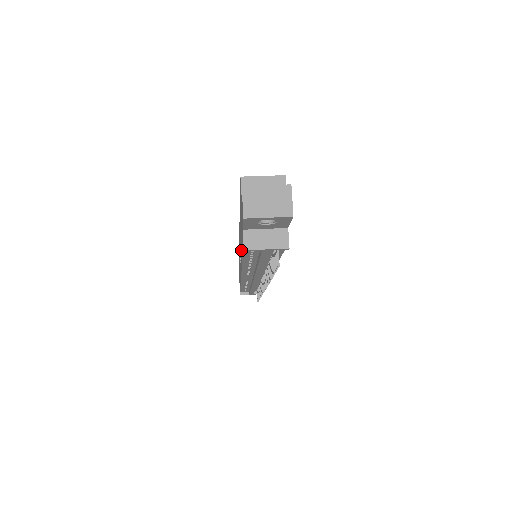
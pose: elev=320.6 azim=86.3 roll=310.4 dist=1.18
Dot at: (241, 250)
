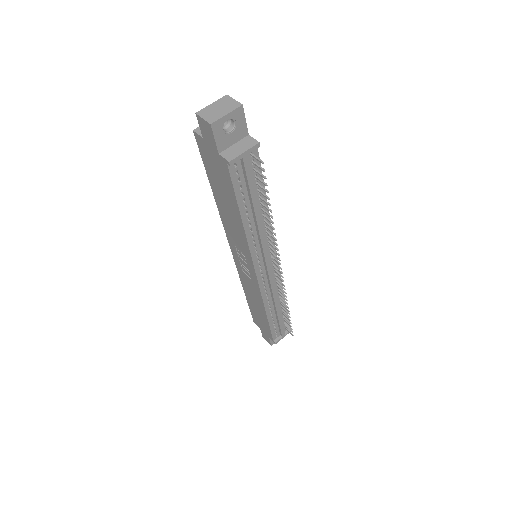
Dot at: (235, 218)
